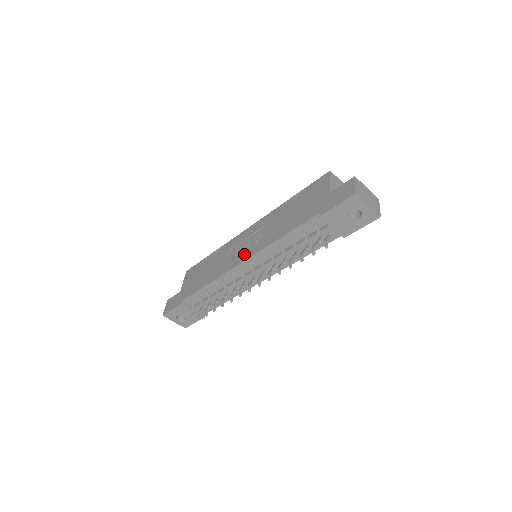
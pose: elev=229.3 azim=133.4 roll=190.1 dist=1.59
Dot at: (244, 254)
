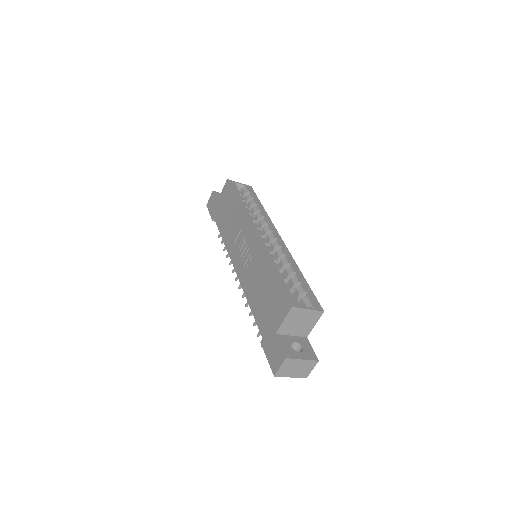
Dot at: (238, 263)
